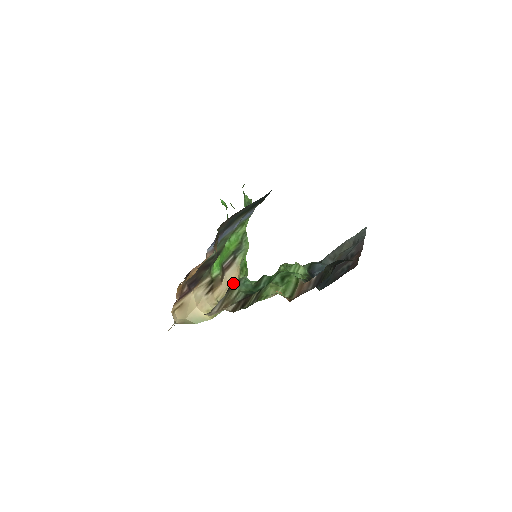
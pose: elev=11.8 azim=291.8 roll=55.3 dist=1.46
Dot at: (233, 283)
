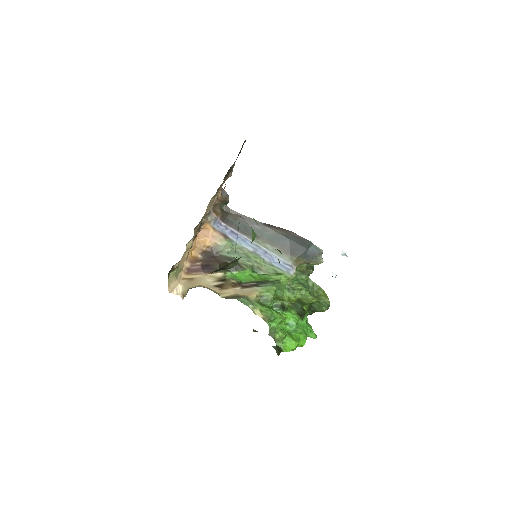
Dot at: occluded
